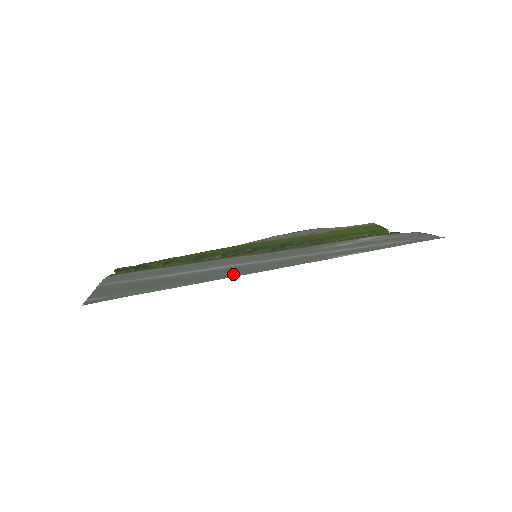
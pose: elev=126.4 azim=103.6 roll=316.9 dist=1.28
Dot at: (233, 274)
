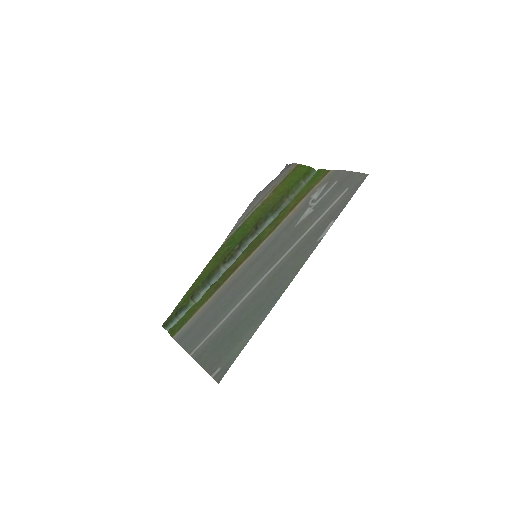
Dot at: (275, 294)
